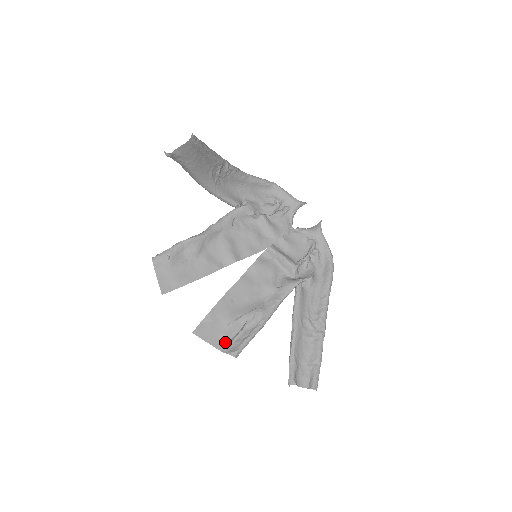
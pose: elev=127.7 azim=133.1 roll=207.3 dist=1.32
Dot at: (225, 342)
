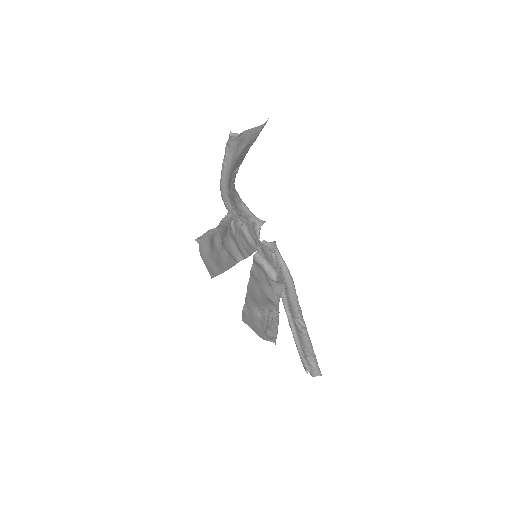
Dot at: (262, 331)
